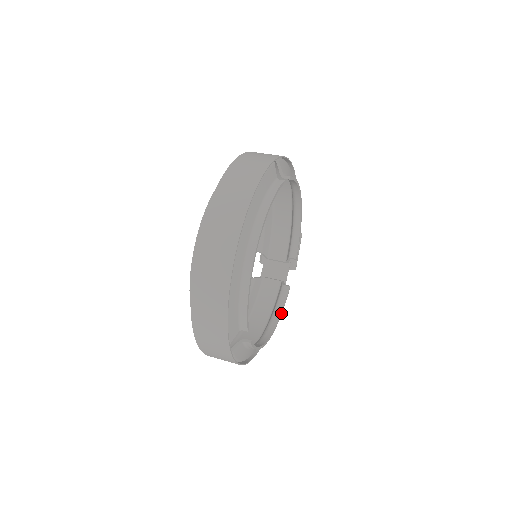
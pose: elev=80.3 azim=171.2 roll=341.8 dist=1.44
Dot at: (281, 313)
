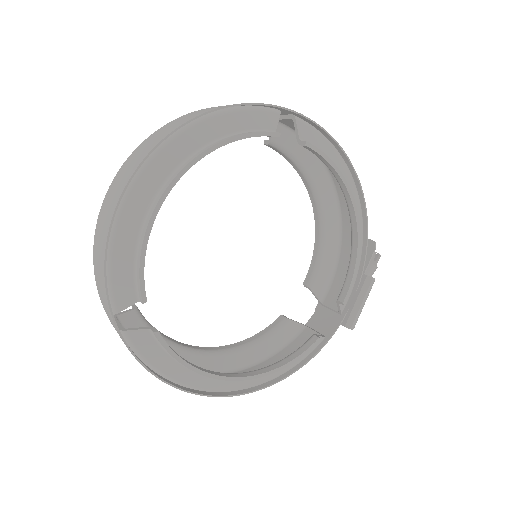
Dot at: (285, 365)
